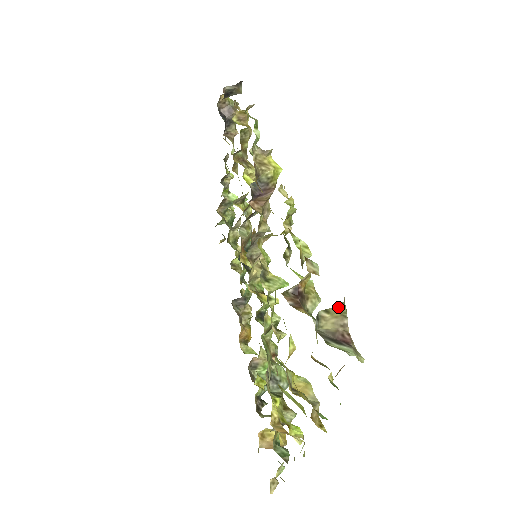
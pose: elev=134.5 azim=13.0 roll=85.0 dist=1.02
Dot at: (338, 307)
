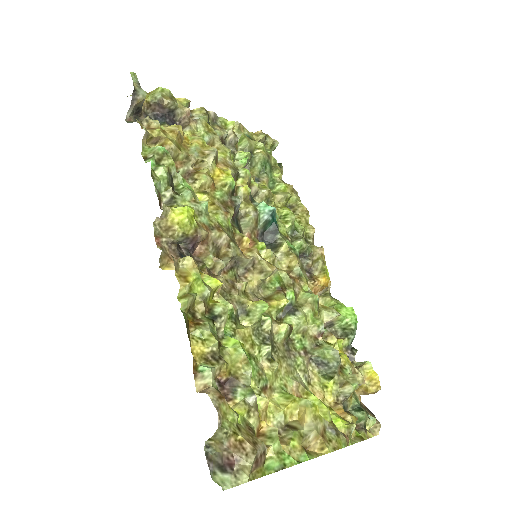
Dot at: (216, 434)
